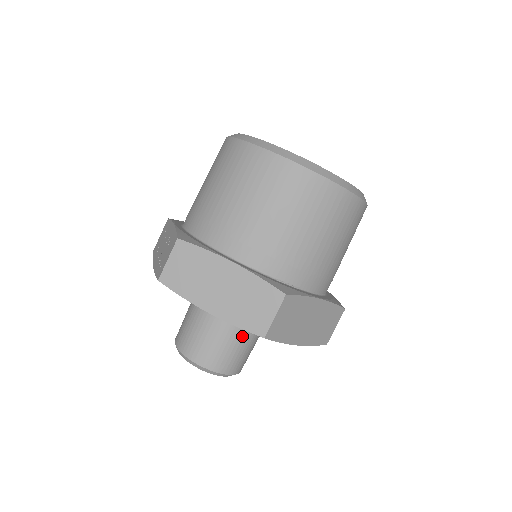
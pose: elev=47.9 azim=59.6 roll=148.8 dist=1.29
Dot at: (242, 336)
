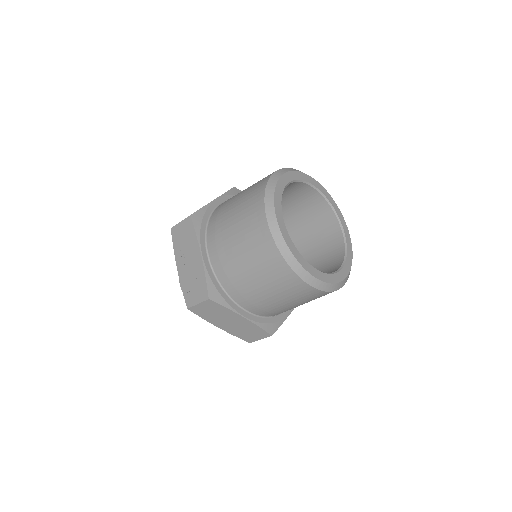
Dot at: occluded
